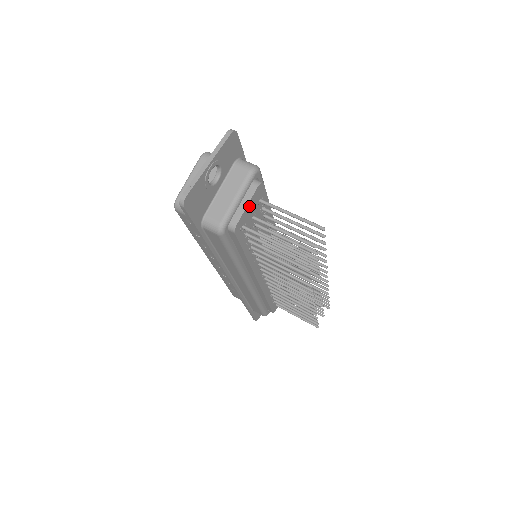
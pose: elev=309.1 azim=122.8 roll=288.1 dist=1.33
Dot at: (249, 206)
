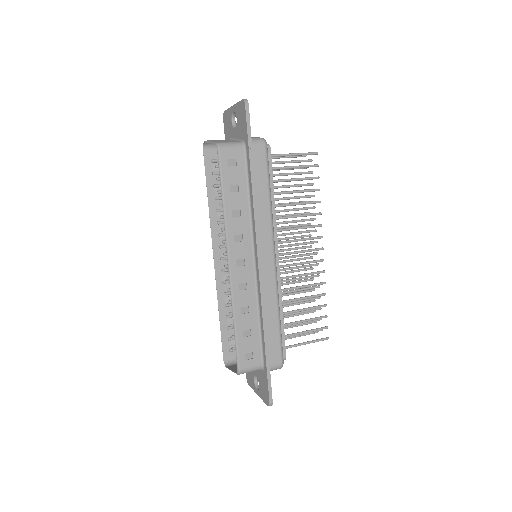
Dot at: occluded
